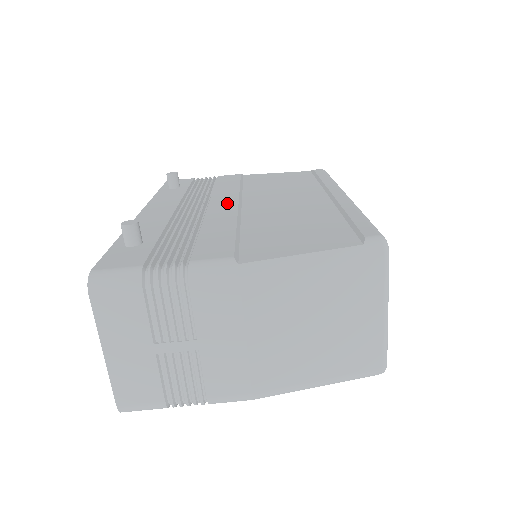
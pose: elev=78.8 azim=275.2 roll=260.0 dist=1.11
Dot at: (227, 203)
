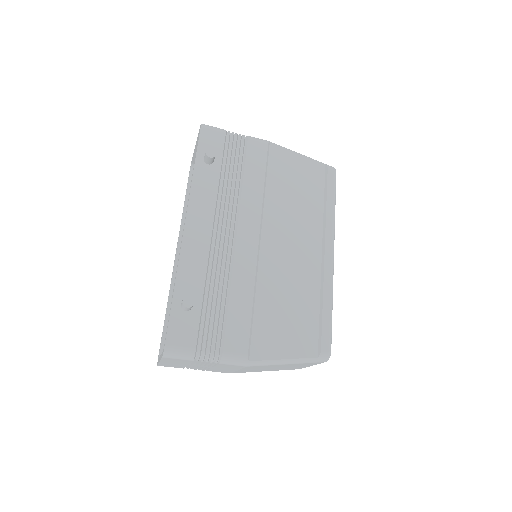
Dot at: (251, 238)
